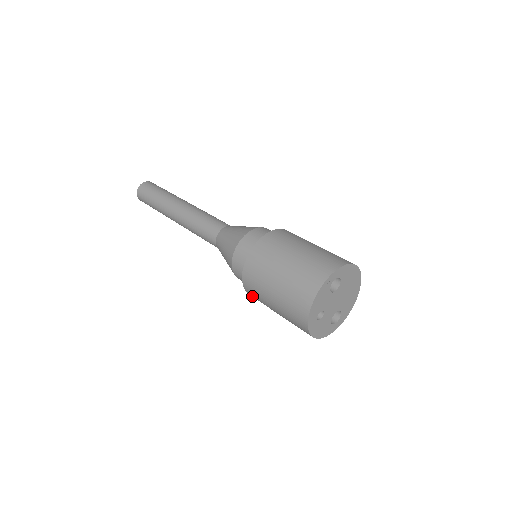
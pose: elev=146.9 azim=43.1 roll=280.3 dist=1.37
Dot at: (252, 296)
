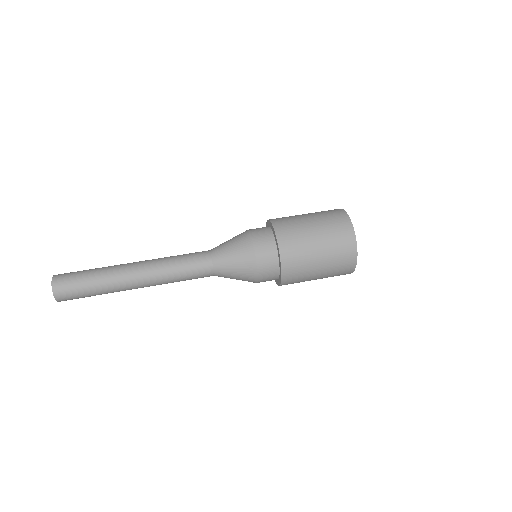
Dot at: (288, 277)
